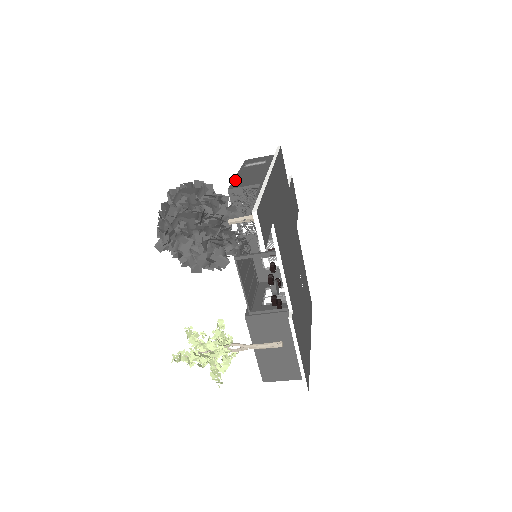
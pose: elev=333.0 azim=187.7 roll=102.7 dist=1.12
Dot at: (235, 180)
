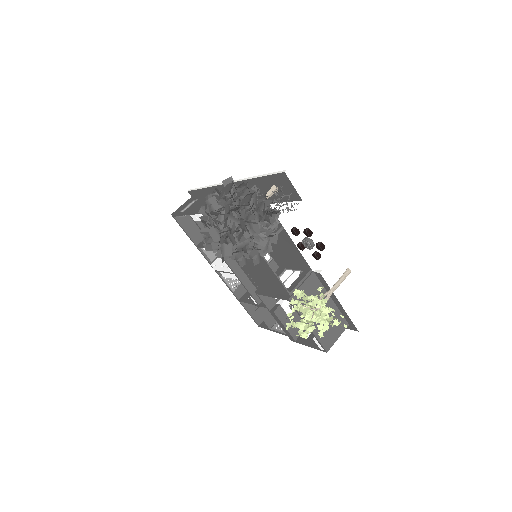
Dot at: occluded
